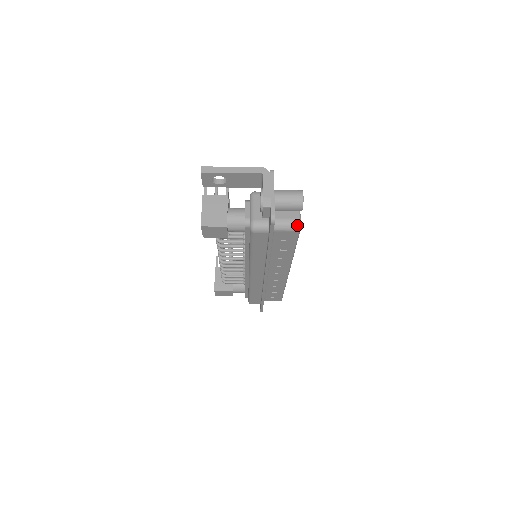
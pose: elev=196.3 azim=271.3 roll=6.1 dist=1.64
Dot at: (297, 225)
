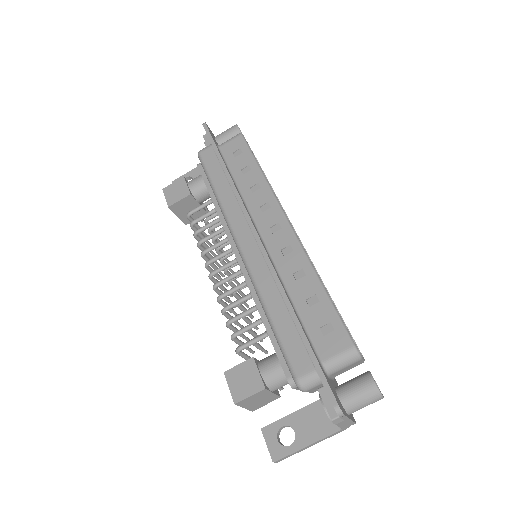
Dot at: (238, 134)
